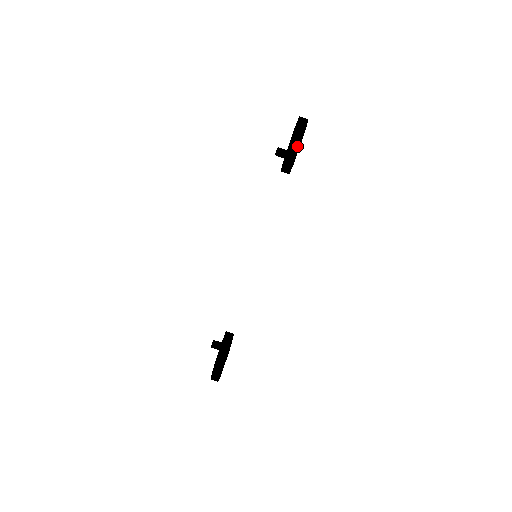
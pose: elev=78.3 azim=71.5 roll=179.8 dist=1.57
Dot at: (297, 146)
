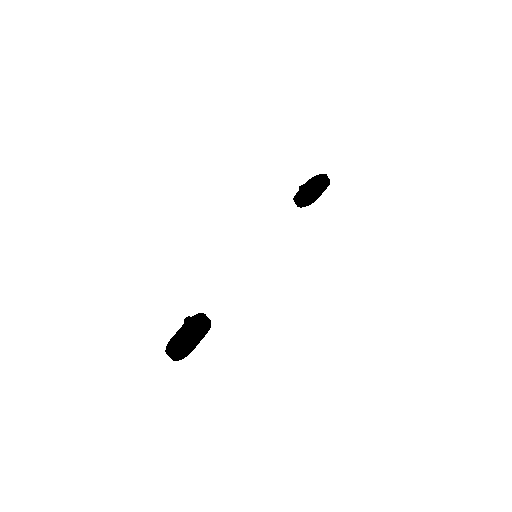
Dot at: (322, 191)
